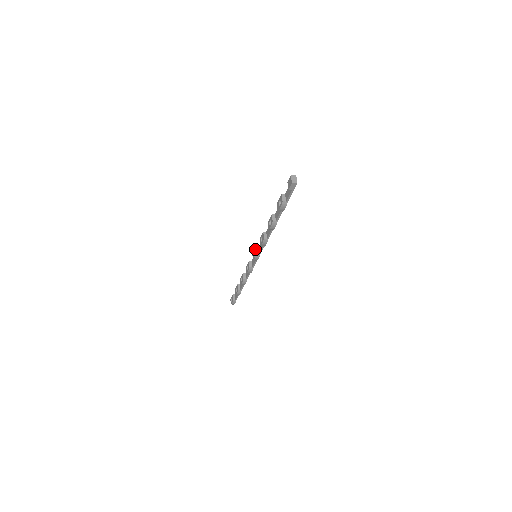
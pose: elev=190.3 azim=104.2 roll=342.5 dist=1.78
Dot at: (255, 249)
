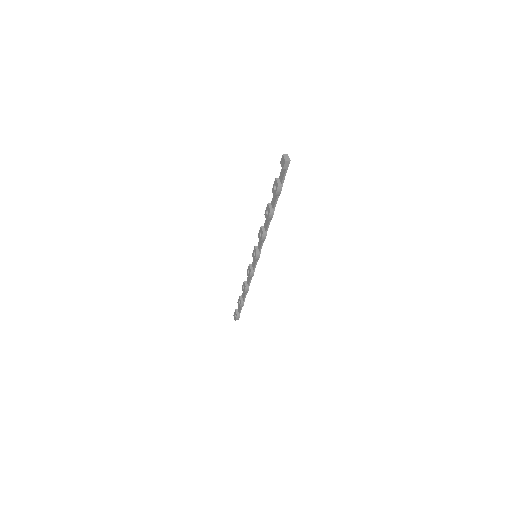
Dot at: (254, 248)
